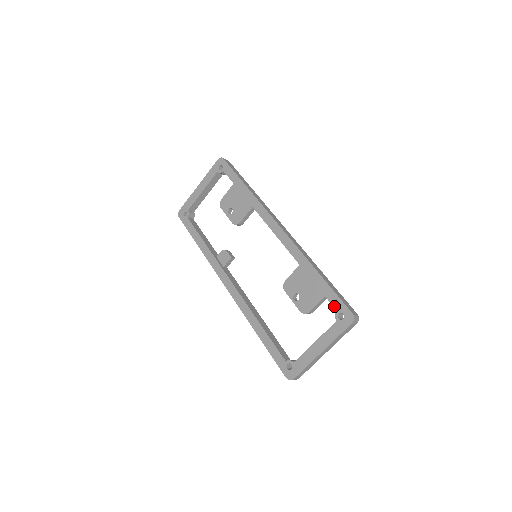
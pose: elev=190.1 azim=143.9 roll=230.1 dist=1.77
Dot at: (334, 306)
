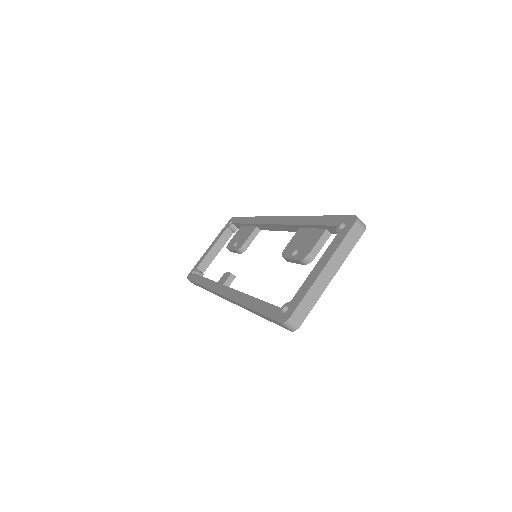
Dot at: (334, 224)
